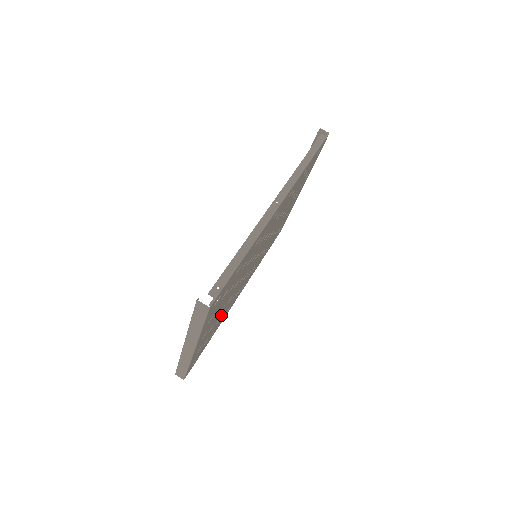
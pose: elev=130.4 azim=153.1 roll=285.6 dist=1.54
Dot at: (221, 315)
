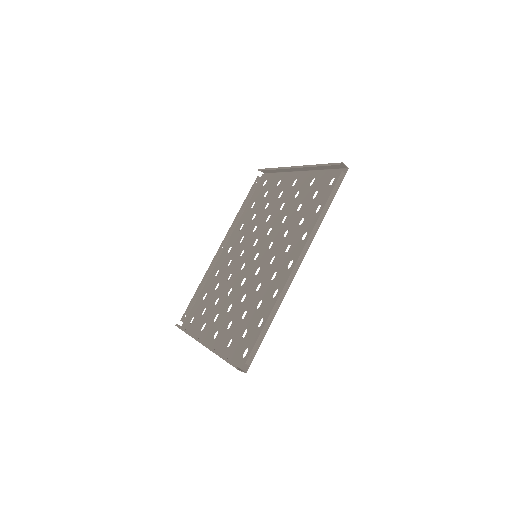
Dot at: (220, 296)
